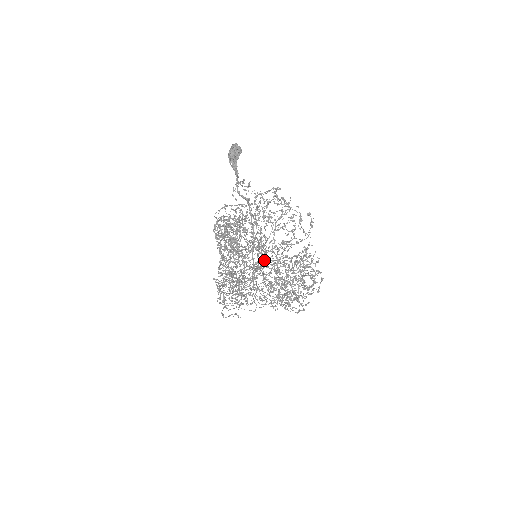
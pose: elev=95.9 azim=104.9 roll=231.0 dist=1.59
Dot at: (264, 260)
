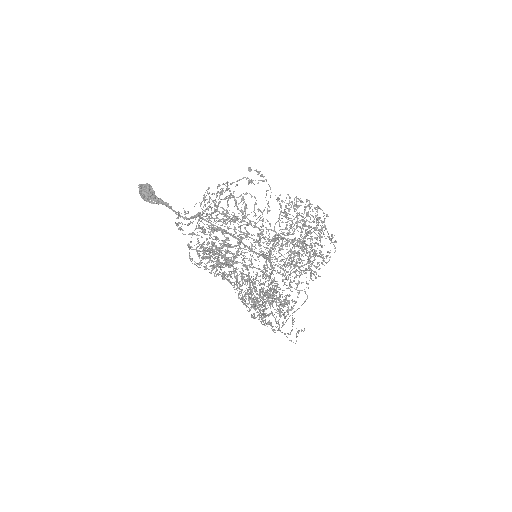
Dot at: (265, 262)
